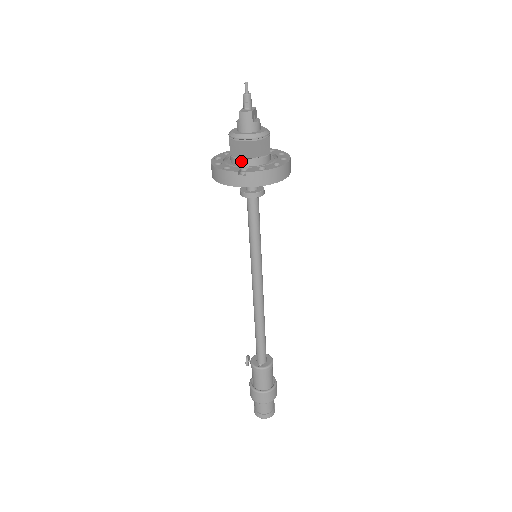
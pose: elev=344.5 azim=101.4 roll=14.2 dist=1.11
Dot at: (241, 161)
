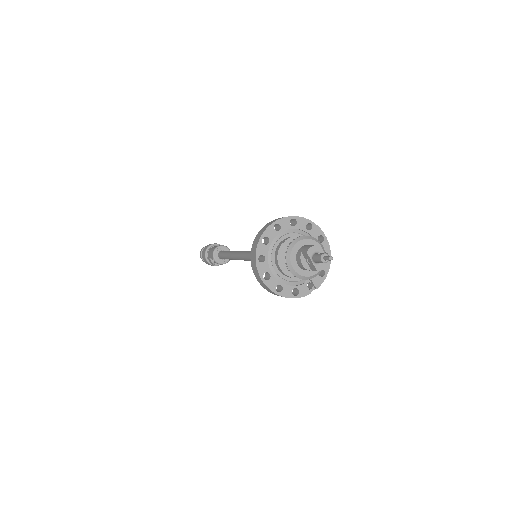
Dot at: occluded
